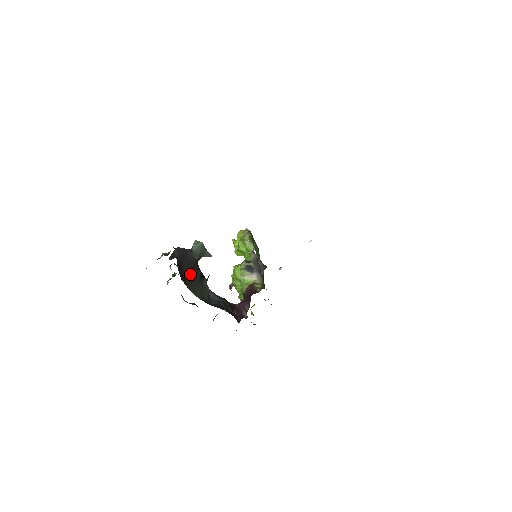
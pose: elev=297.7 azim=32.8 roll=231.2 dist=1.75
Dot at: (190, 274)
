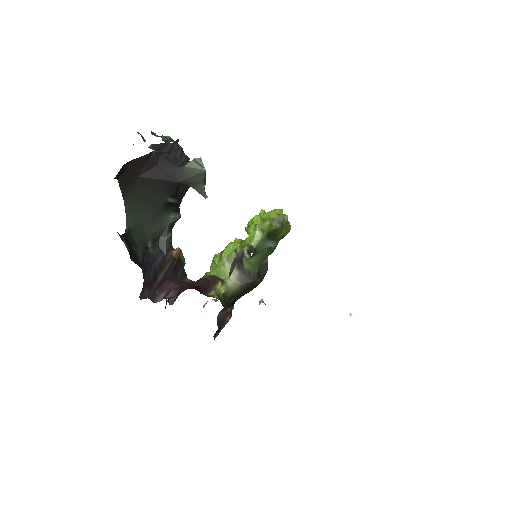
Dot at: (151, 187)
